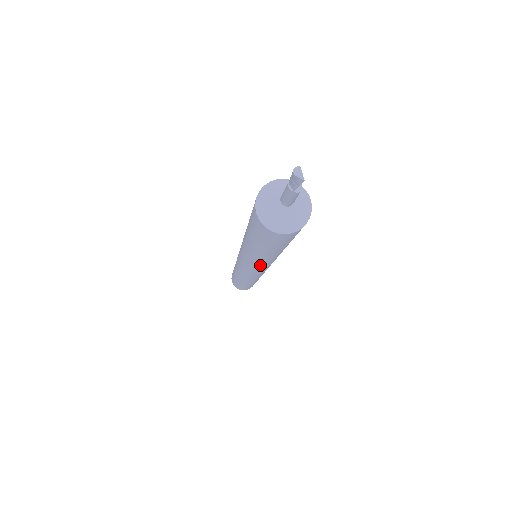
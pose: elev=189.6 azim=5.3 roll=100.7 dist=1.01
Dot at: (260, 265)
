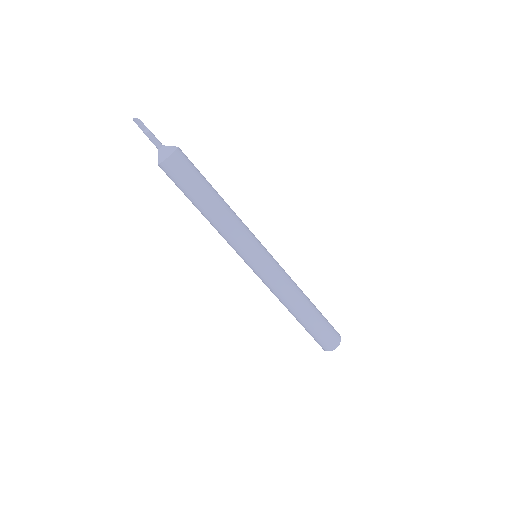
Dot at: (226, 238)
